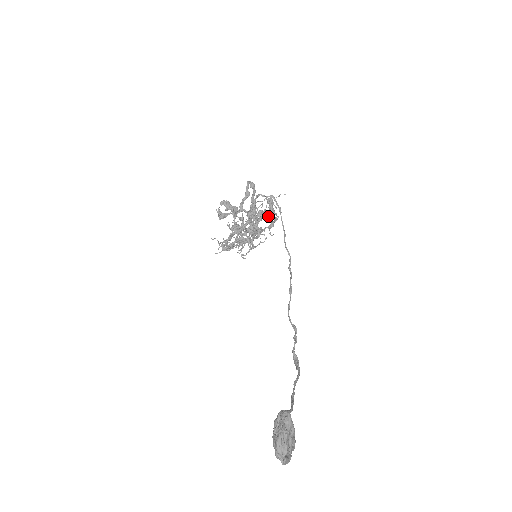
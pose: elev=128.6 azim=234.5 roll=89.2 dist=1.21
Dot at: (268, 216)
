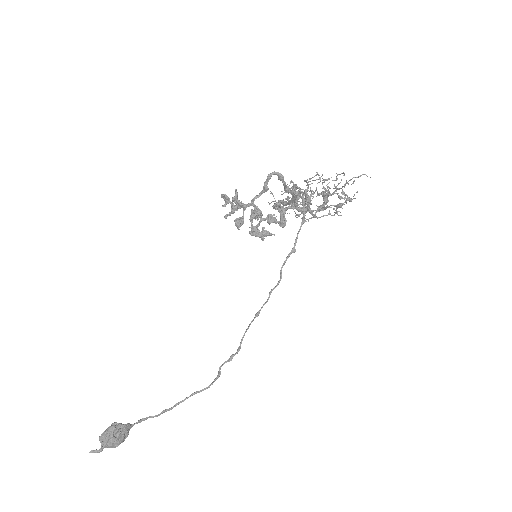
Dot at: (279, 224)
